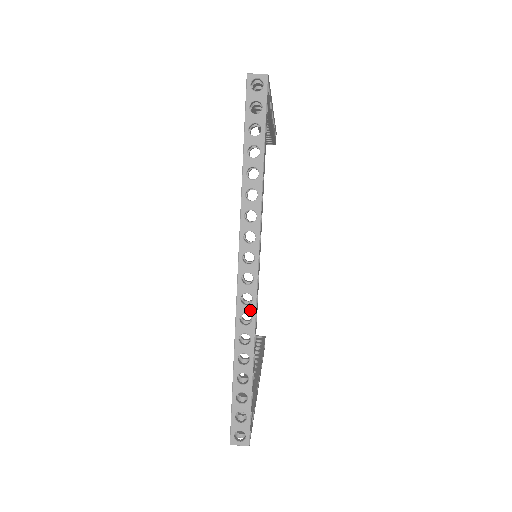
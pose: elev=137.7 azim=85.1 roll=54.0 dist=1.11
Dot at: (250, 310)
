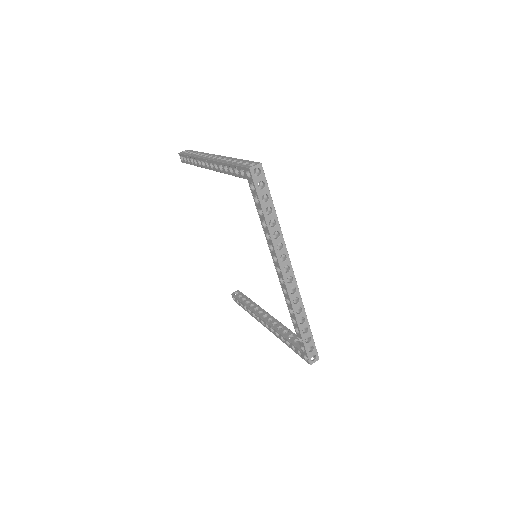
Dot at: (297, 295)
